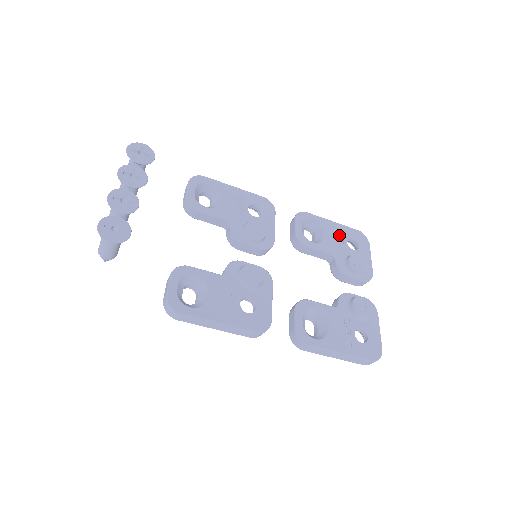
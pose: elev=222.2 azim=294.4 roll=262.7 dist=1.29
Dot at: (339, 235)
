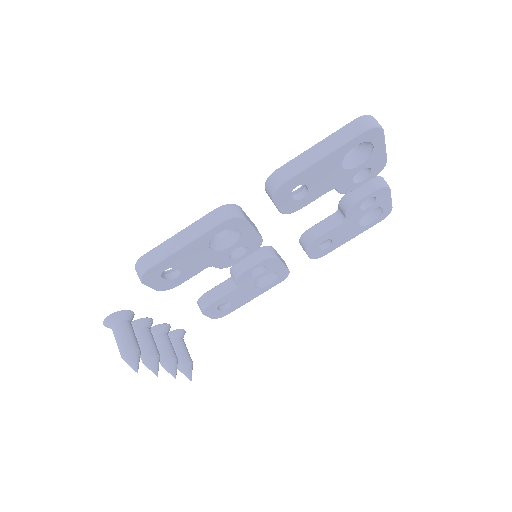
Dot at: occluded
